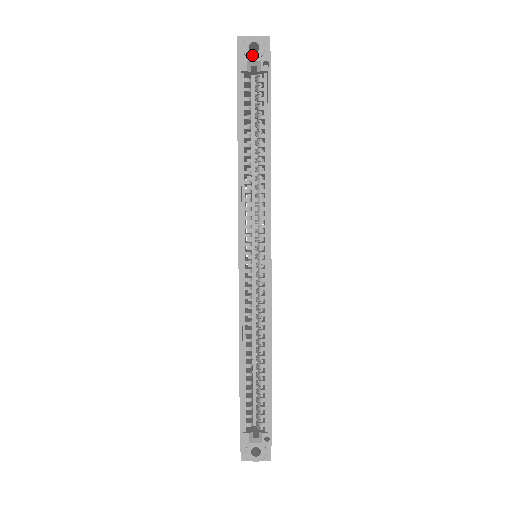
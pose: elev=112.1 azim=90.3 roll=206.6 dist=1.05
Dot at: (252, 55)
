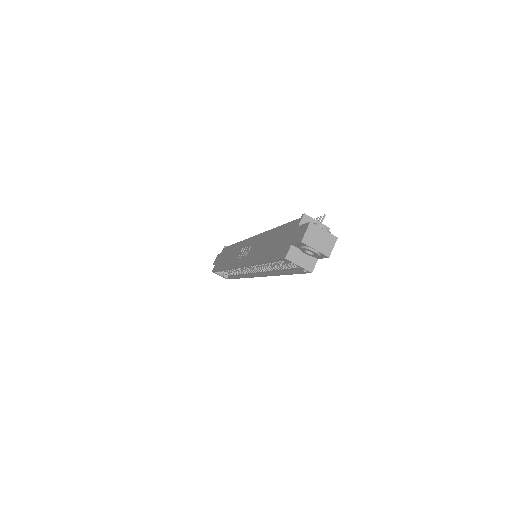
Dot at: (305, 252)
